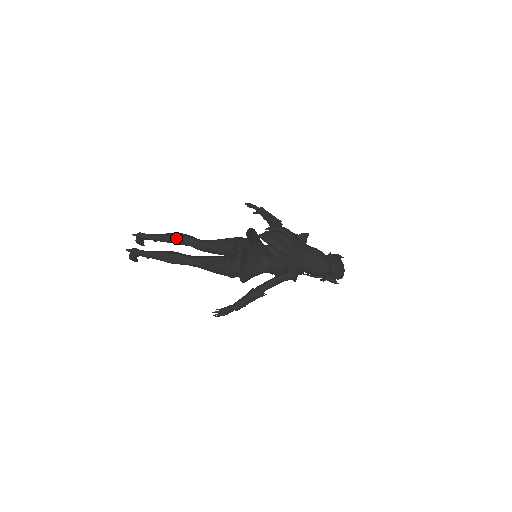
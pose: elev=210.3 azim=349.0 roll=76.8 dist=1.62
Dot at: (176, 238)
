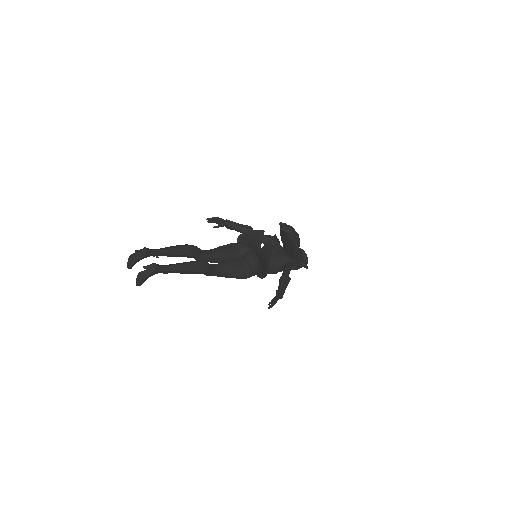
Dot at: (188, 248)
